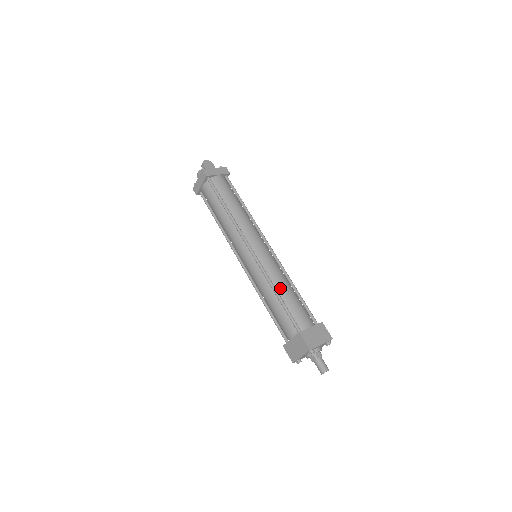
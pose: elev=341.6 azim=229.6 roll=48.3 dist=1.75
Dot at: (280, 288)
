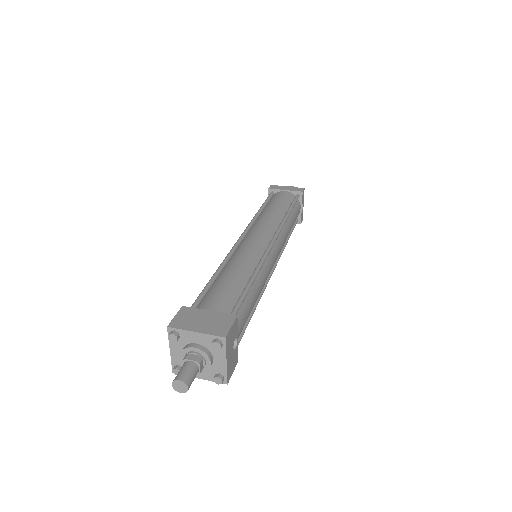
Dot at: (227, 270)
